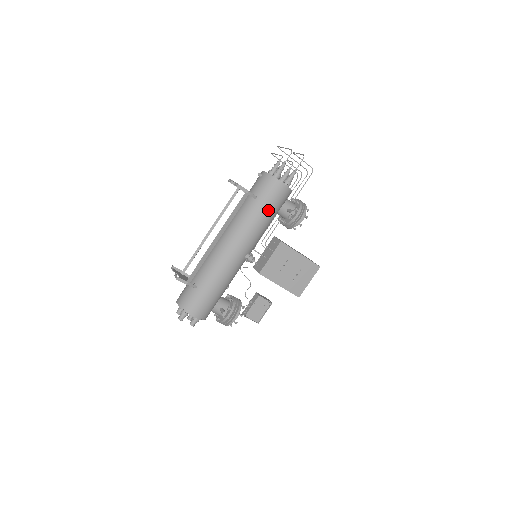
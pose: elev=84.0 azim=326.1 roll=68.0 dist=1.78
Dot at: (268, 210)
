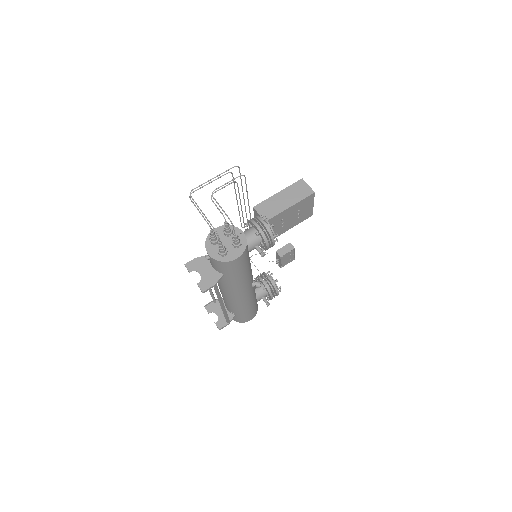
Dot at: (242, 272)
